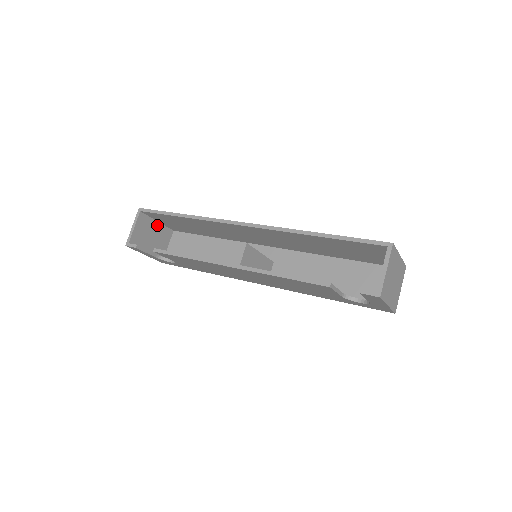
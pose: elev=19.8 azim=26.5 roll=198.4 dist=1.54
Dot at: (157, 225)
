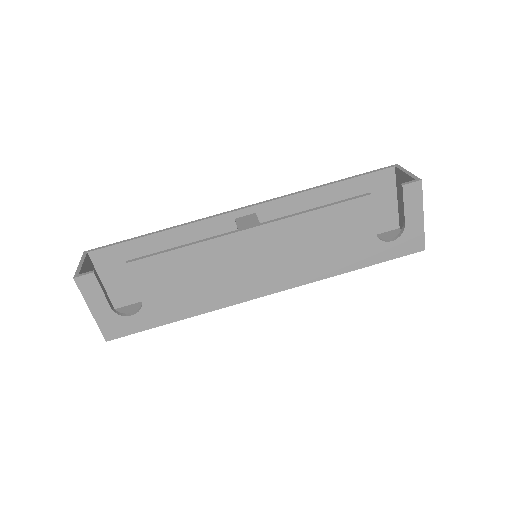
Dot at: occluded
